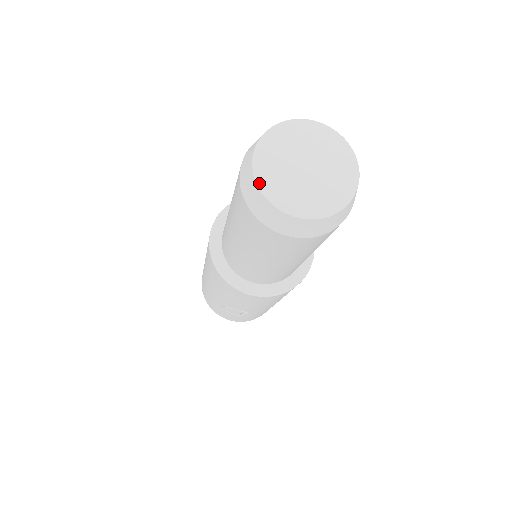
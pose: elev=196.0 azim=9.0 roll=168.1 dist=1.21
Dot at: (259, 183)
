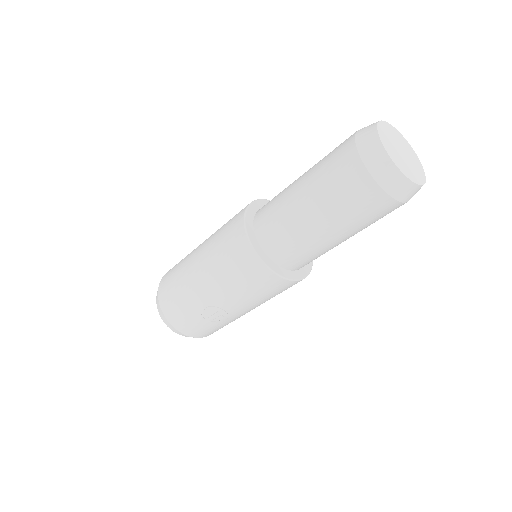
Dot at: (386, 148)
